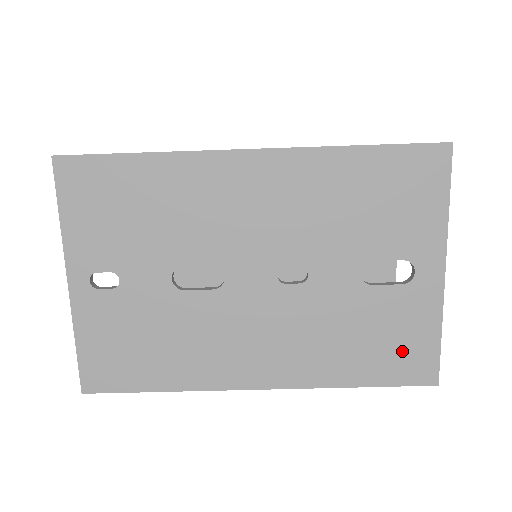
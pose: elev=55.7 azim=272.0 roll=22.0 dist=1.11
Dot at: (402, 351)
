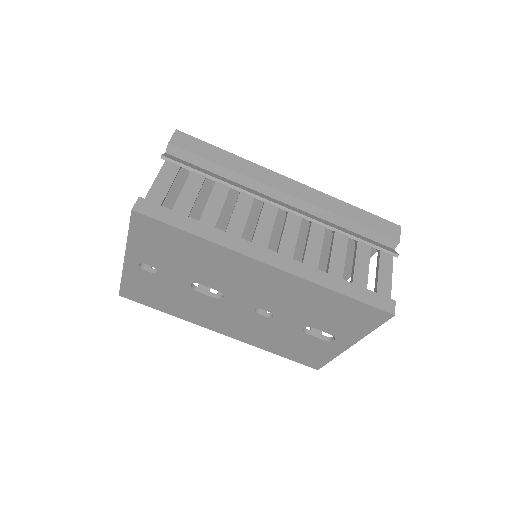
Dot at: (307, 355)
